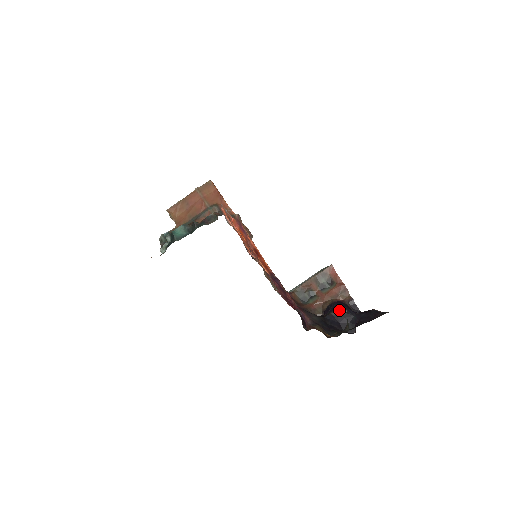
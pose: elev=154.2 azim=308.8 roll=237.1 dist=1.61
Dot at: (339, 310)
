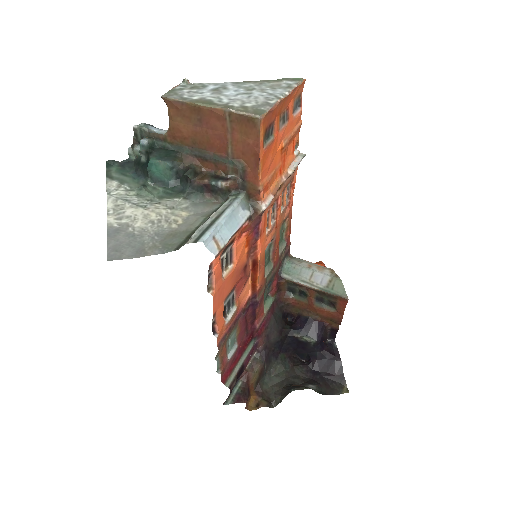
Dot at: (308, 340)
